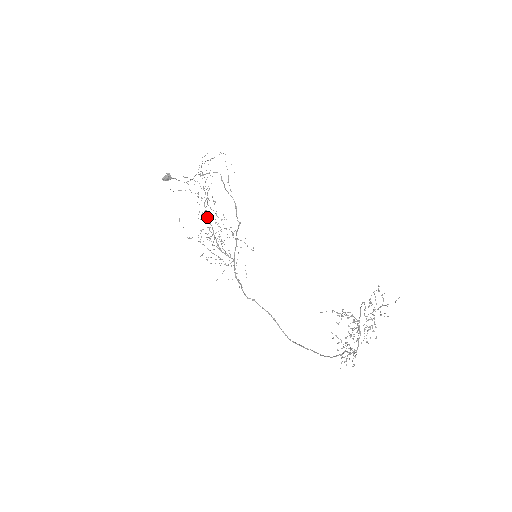
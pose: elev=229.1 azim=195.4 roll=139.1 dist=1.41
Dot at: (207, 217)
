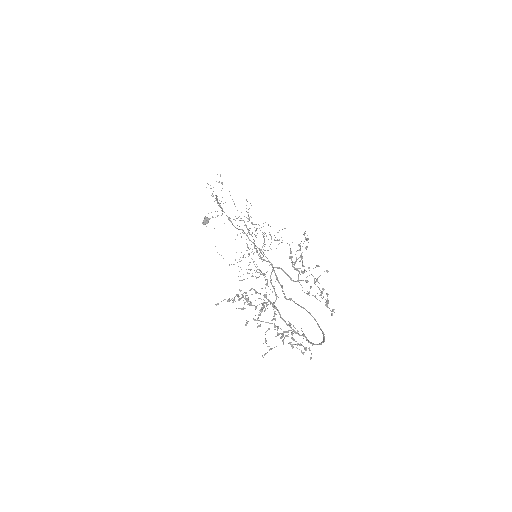
Dot at: (249, 234)
